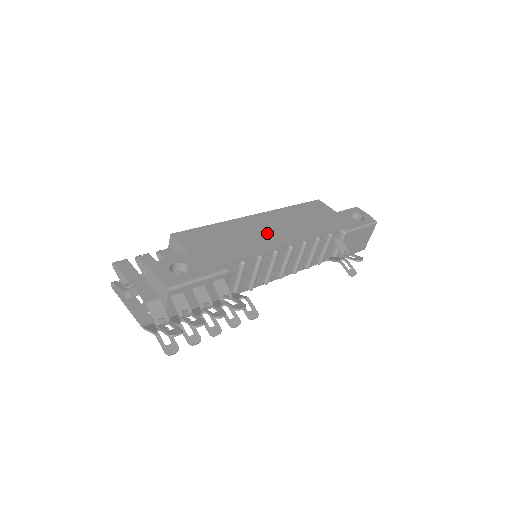
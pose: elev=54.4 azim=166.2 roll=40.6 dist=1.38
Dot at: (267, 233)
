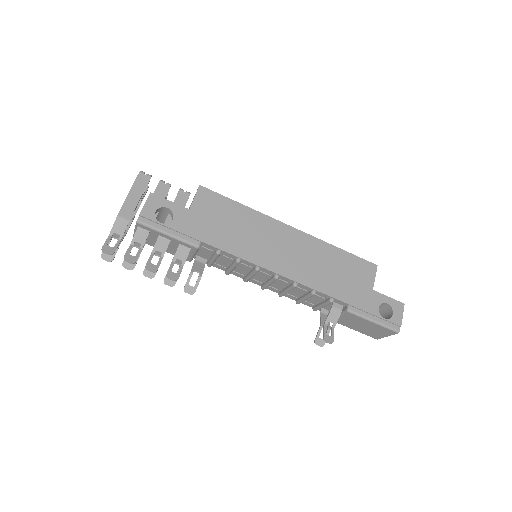
Dot at: (274, 249)
